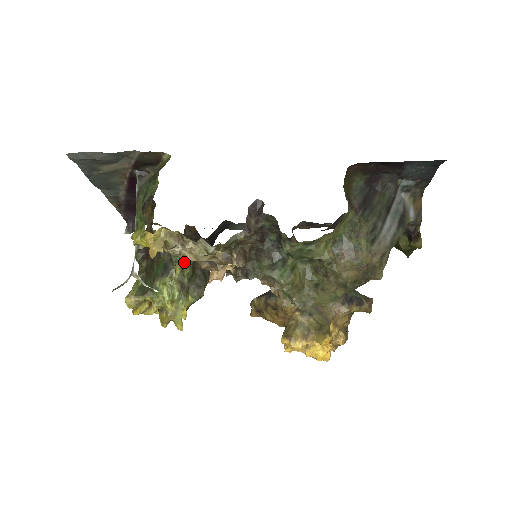
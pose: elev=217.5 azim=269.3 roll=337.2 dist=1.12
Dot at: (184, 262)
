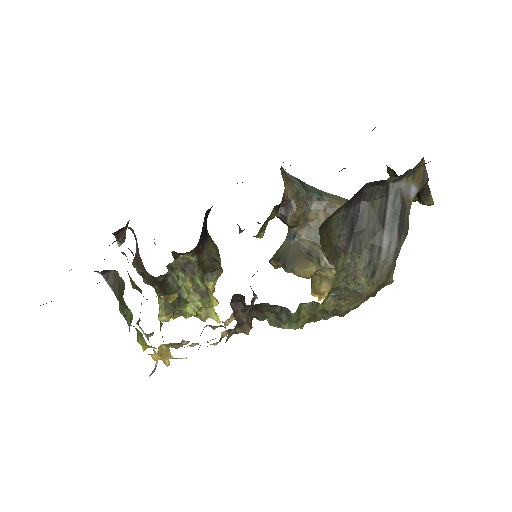
Dot at: (190, 273)
